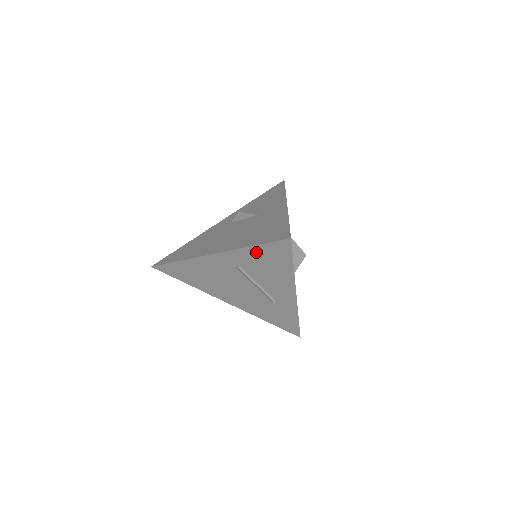
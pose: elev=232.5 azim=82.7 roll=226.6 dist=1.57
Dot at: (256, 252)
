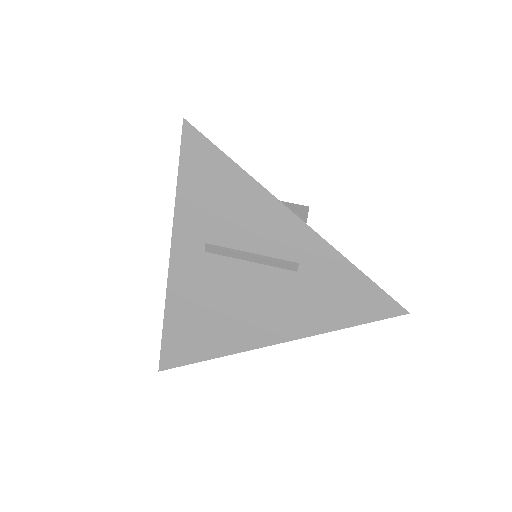
Dot at: (189, 192)
